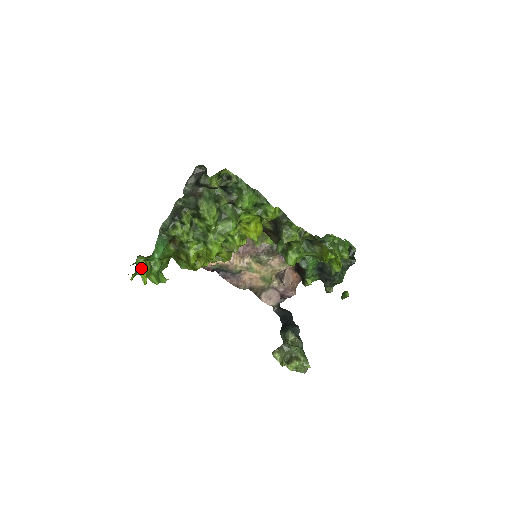
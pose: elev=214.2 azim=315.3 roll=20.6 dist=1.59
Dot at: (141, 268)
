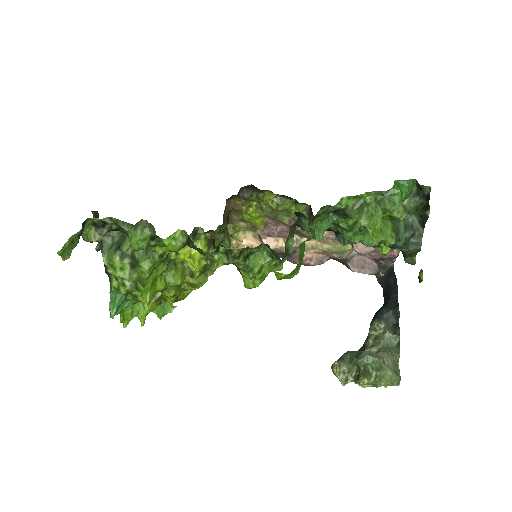
Dot at: (137, 309)
